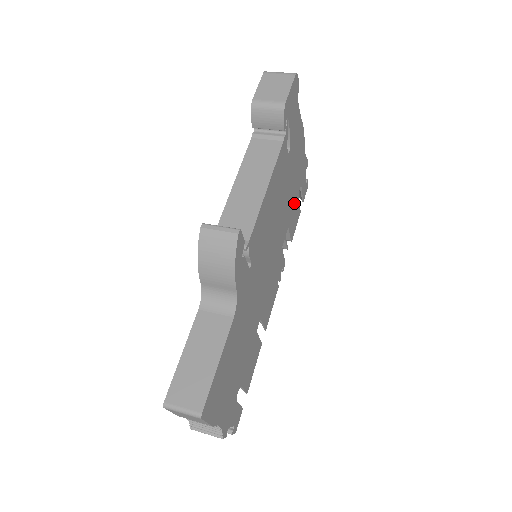
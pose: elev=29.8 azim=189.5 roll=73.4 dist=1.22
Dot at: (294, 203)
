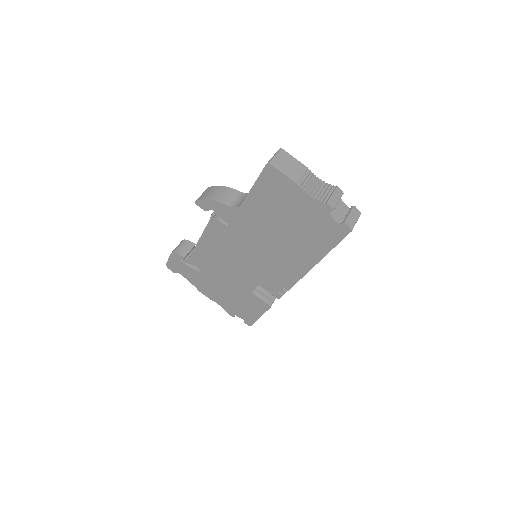
Dot at: occluded
